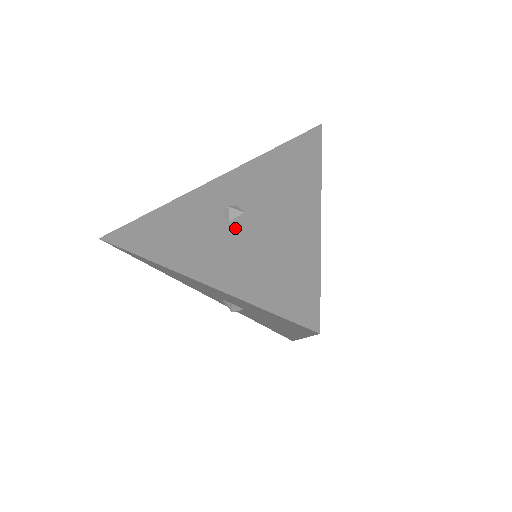
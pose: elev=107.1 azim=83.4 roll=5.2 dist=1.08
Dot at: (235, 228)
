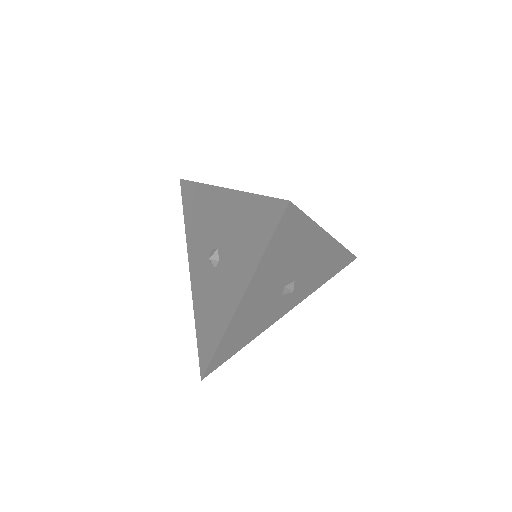
Dot at: occluded
